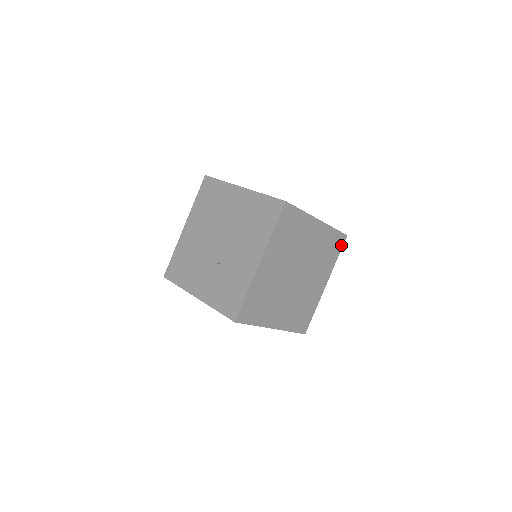
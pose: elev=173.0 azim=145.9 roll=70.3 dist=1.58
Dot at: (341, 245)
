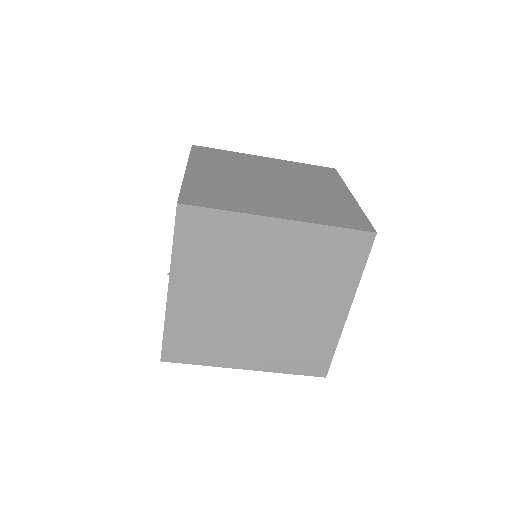
Dot at: (365, 250)
